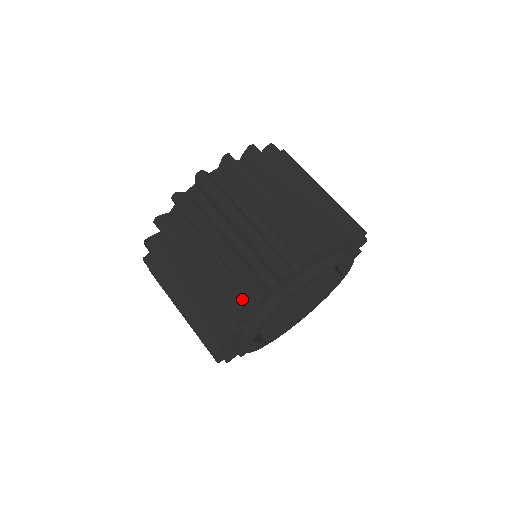
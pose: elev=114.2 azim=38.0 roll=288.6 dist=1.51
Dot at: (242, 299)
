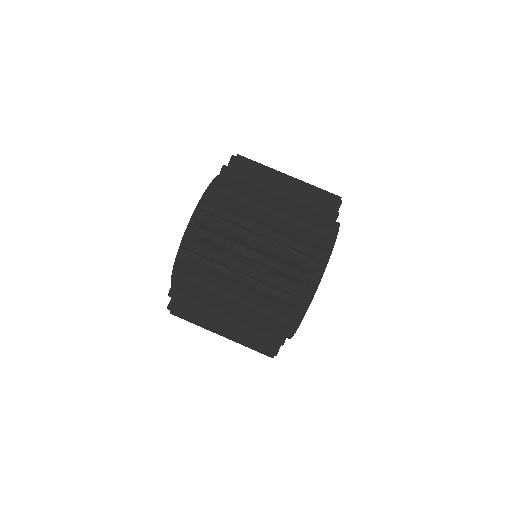
Dot at: occluded
